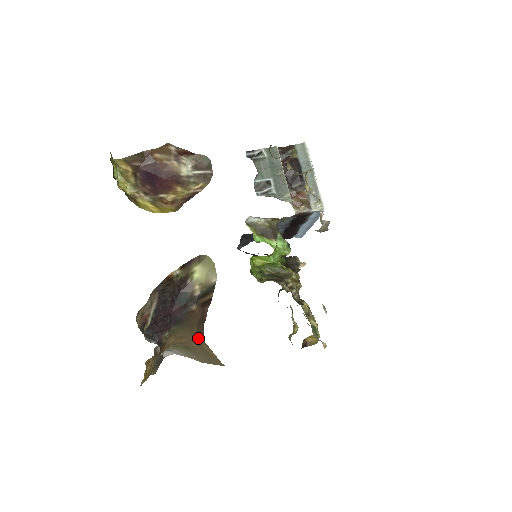
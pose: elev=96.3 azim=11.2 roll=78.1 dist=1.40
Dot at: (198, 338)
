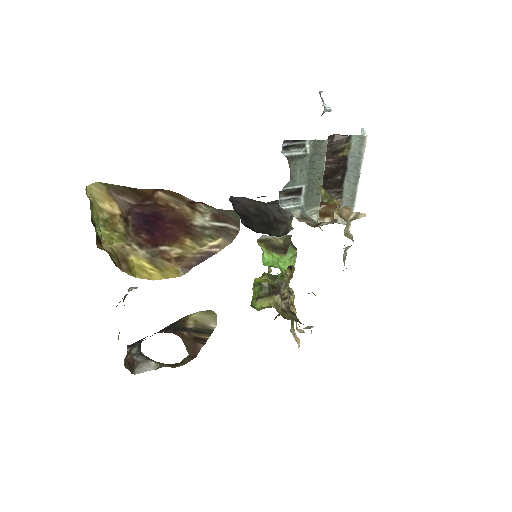
Dot at: occluded
